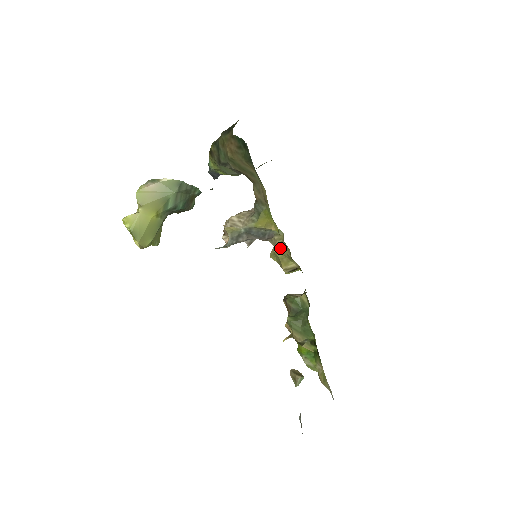
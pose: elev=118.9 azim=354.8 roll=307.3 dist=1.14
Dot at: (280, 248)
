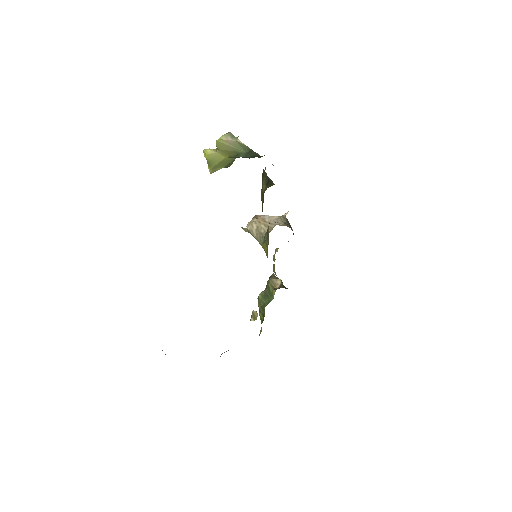
Dot at: (274, 260)
